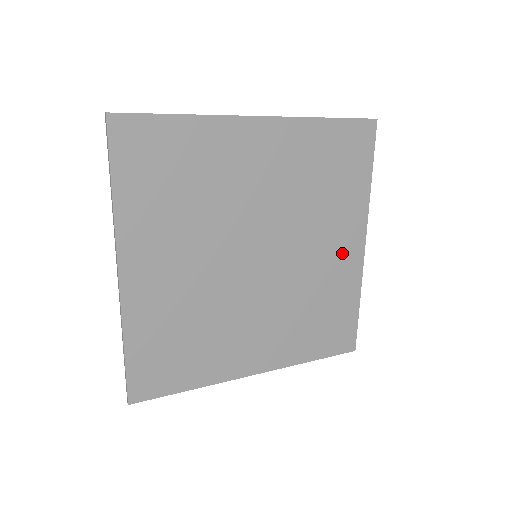
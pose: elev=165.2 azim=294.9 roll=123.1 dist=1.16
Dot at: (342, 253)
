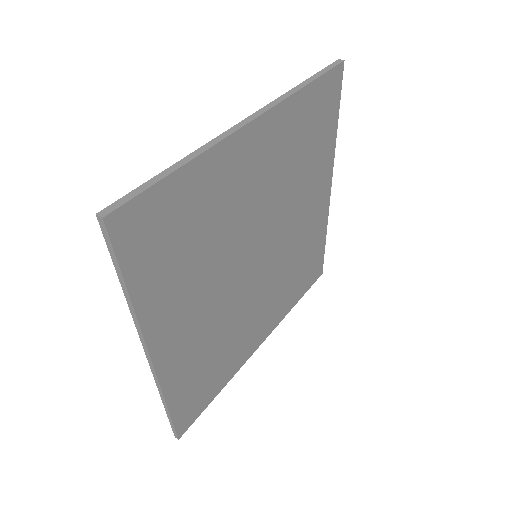
Dot at: (316, 207)
